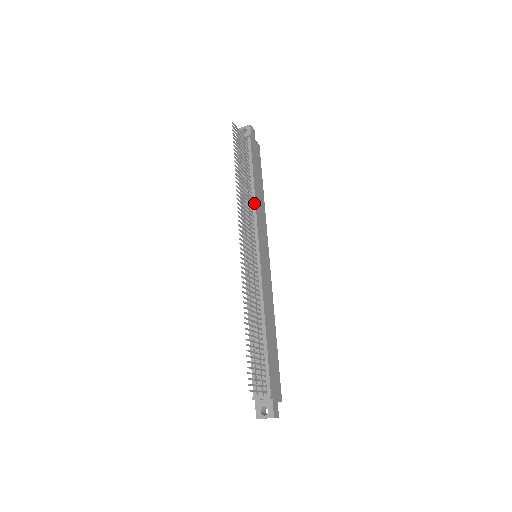
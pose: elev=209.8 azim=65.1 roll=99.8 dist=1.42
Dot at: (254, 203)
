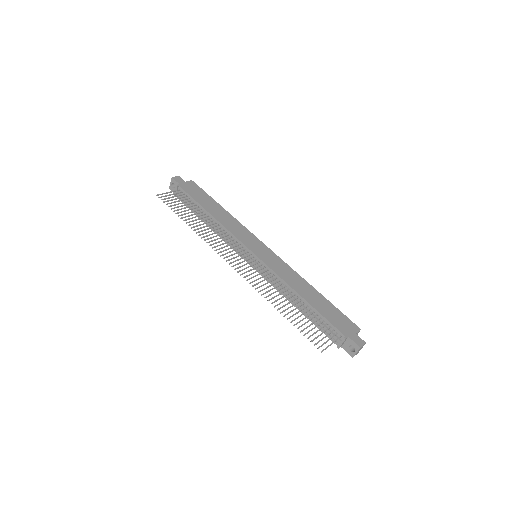
Dot at: (221, 226)
